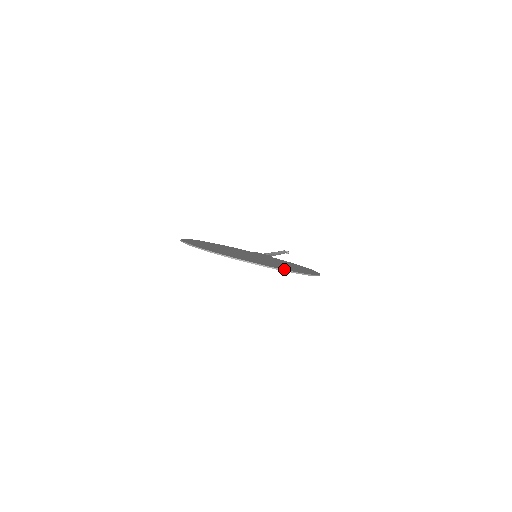
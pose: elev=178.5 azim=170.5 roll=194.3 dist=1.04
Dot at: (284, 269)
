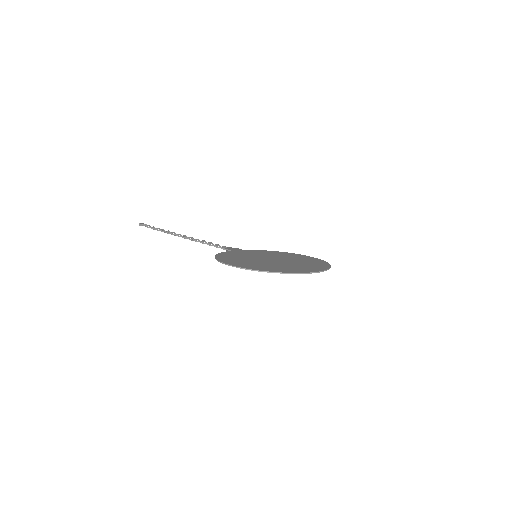
Dot at: (328, 266)
